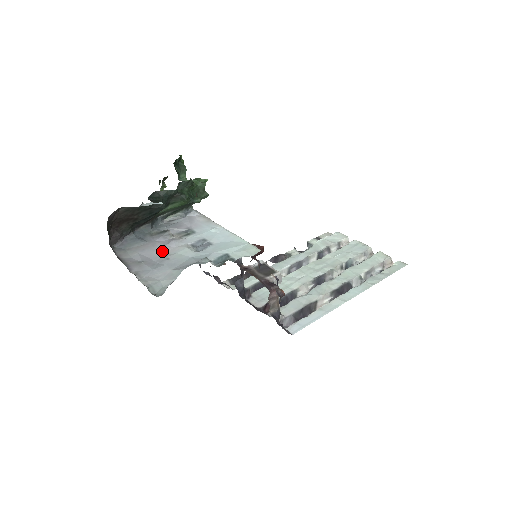
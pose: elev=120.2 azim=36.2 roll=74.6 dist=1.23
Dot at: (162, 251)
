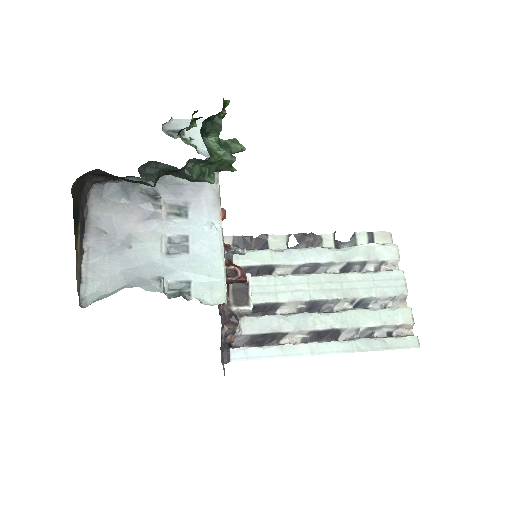
Dot at: (134, 228)
